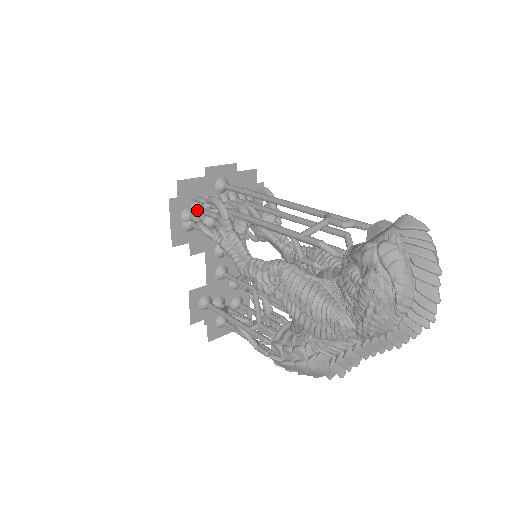
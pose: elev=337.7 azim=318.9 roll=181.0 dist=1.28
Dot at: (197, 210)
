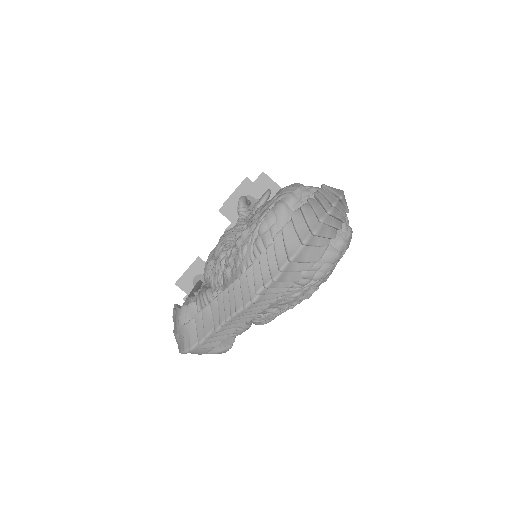
Dot at: occluded
